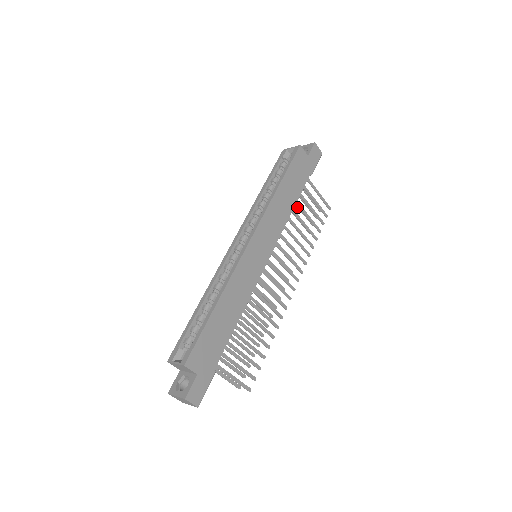
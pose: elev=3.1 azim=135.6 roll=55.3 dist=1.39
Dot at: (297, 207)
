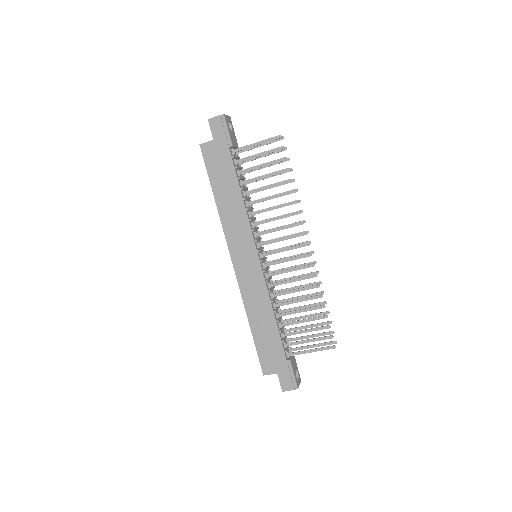
Dot at: (259, 169)
